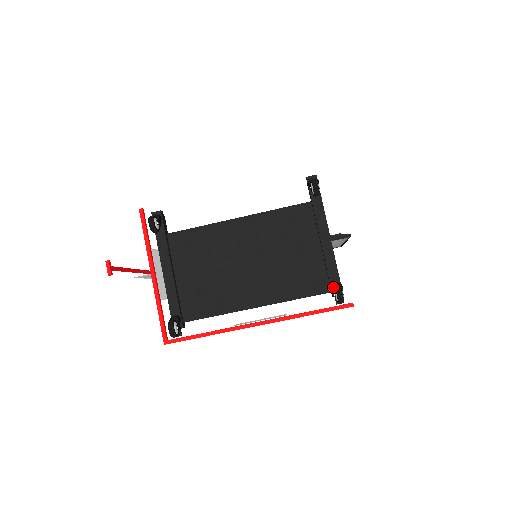
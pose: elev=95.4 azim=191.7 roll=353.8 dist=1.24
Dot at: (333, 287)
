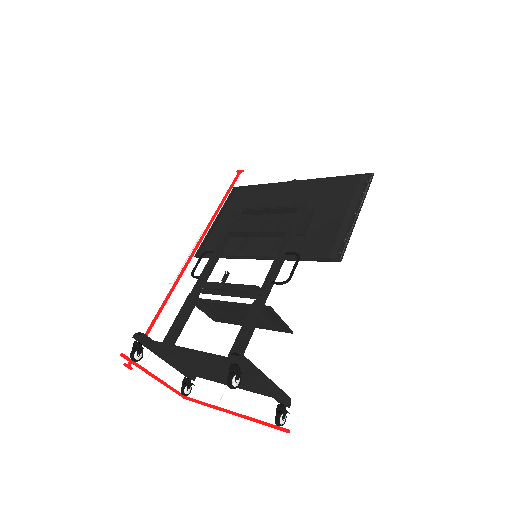
Dot at: (279, 406)
